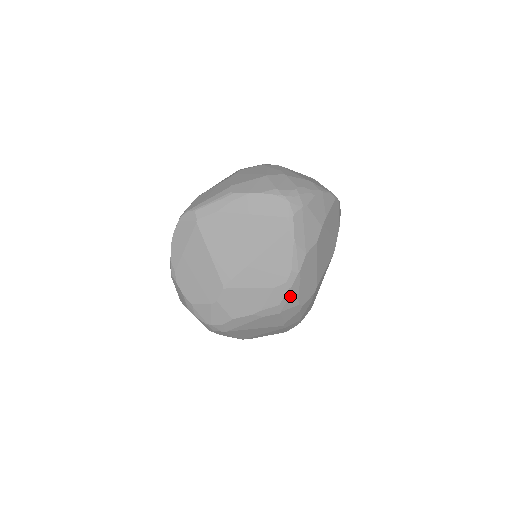
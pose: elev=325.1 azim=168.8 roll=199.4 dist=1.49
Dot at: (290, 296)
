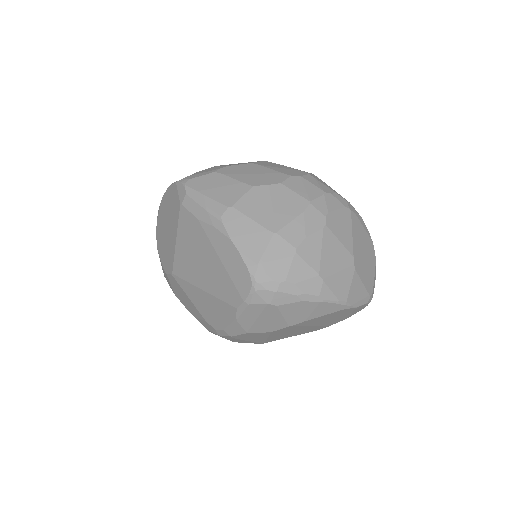
Dot at: occluded
